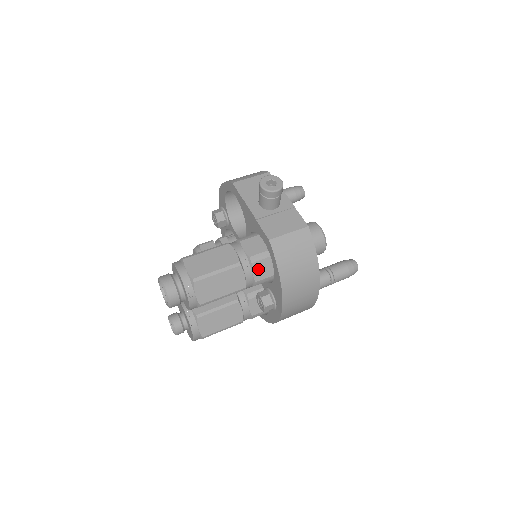
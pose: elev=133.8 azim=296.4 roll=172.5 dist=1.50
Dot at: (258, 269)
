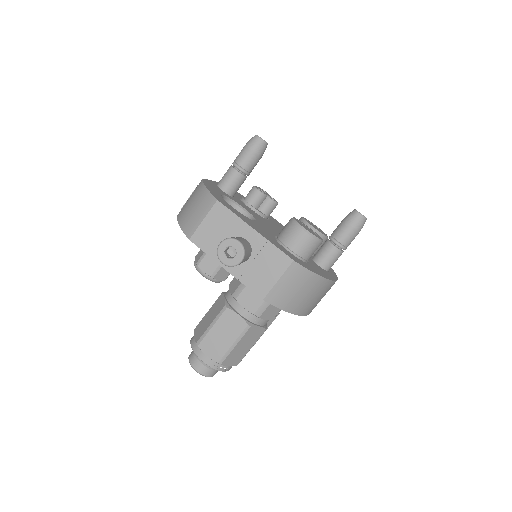
Dot at: (268, 314)
